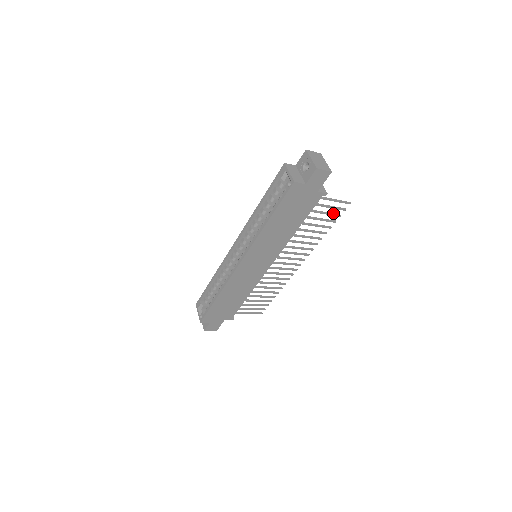
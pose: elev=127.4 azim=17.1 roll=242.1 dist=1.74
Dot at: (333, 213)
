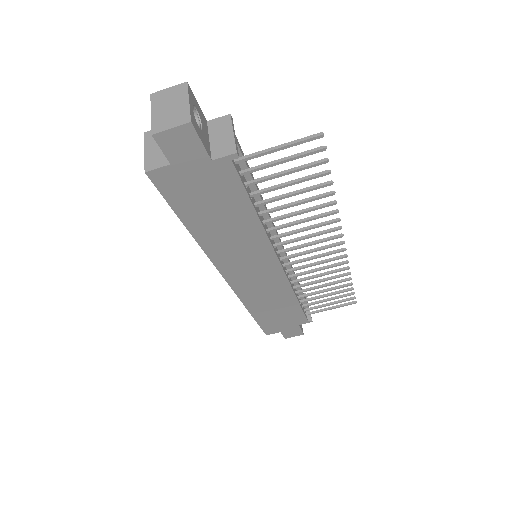
Dot at: occluded
